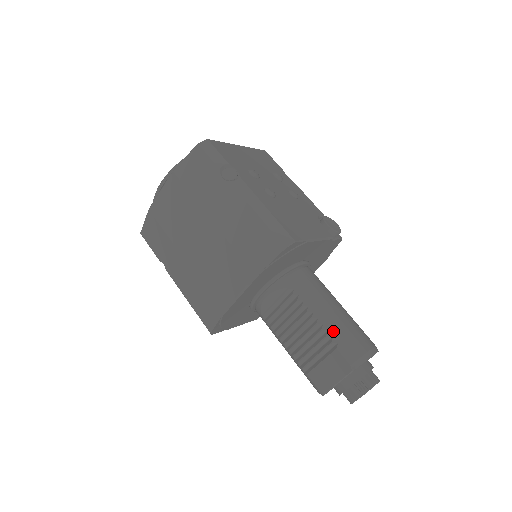
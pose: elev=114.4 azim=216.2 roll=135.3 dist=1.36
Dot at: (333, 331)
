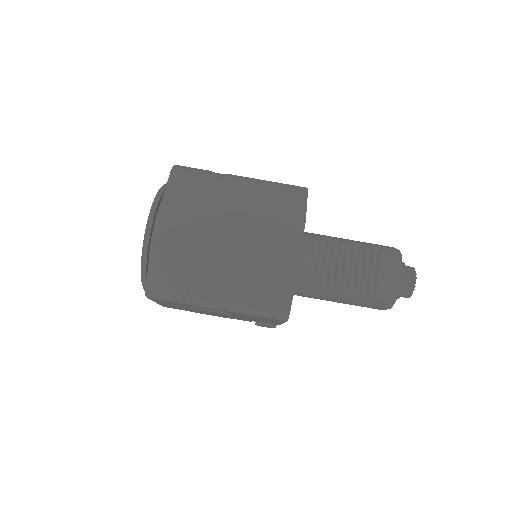
Dot at: (367, 246)
